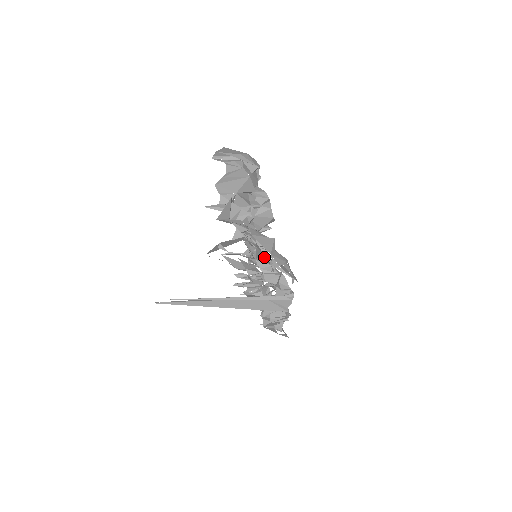
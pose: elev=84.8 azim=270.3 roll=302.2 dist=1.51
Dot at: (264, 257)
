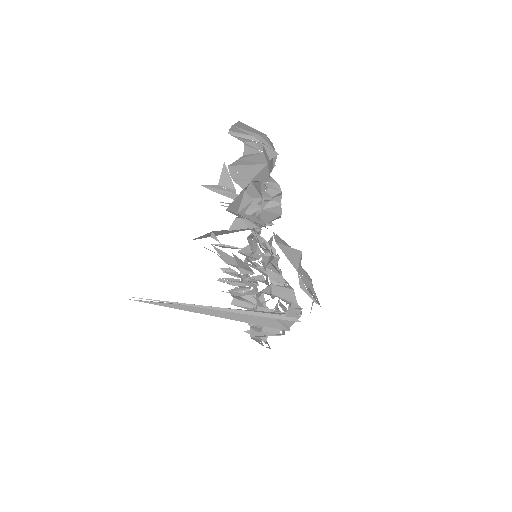
Dot at: (273, 264)
